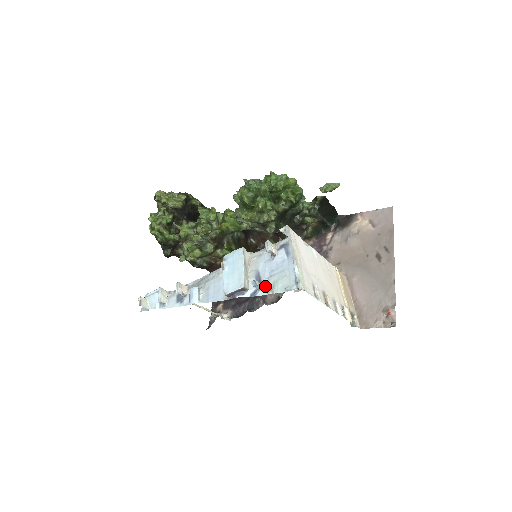
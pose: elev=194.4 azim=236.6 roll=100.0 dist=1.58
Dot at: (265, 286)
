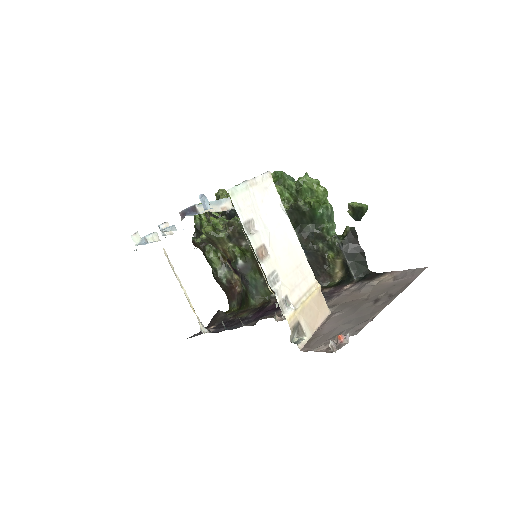
Dot at: (212, 208)
